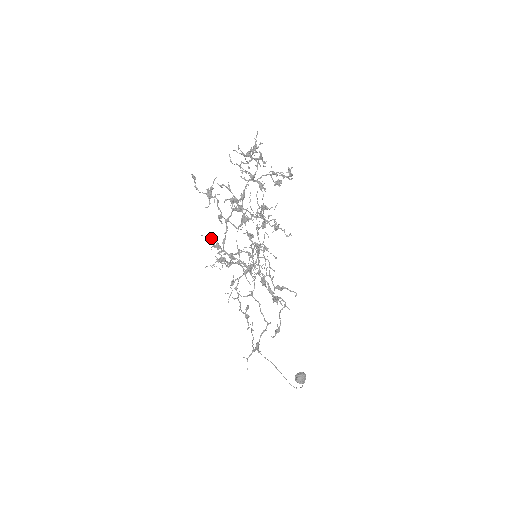
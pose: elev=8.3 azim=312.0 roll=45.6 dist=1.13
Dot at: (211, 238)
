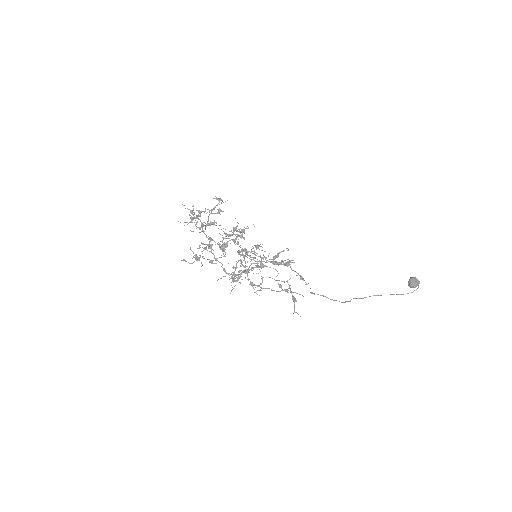
Dot at: (225, 276)
